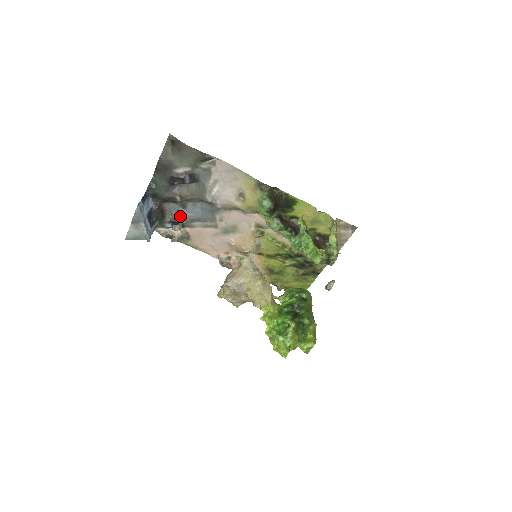
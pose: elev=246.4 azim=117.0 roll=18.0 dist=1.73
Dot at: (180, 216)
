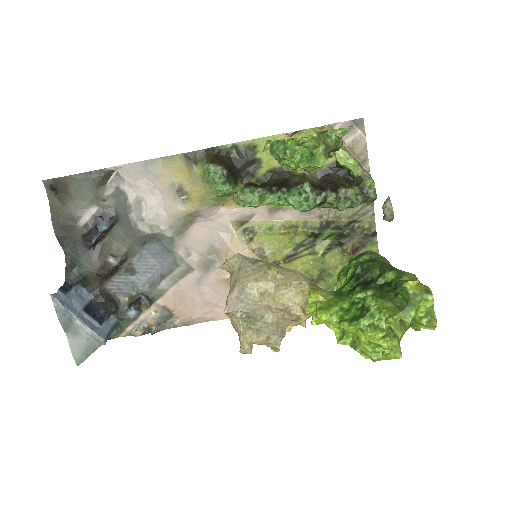
Dot at: (137, 289)
